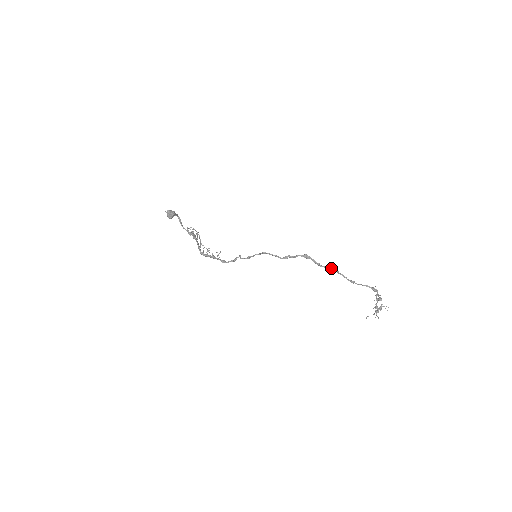
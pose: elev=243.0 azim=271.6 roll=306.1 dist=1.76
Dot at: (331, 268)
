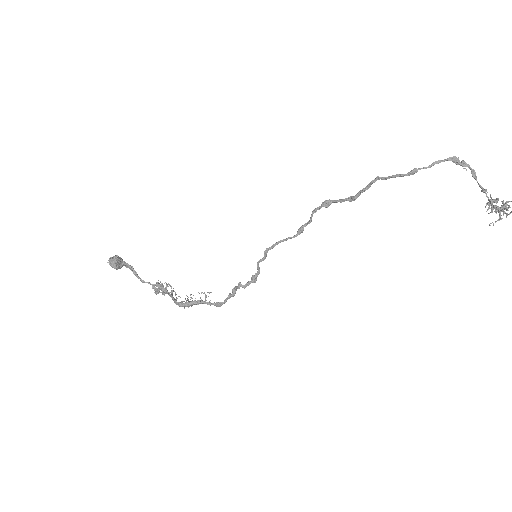
Dot at: occluded
